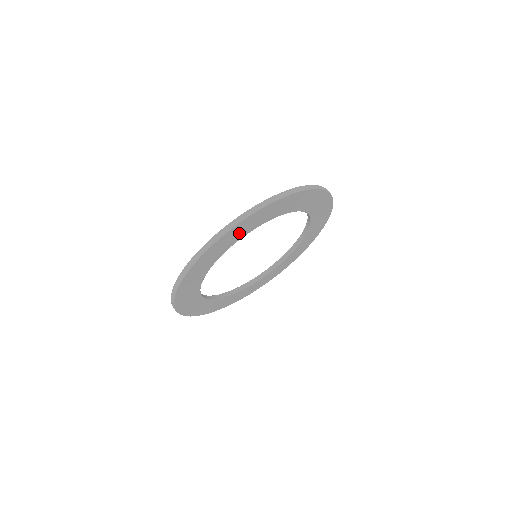
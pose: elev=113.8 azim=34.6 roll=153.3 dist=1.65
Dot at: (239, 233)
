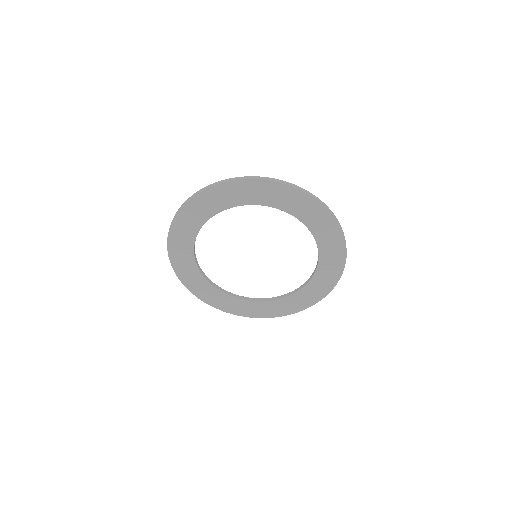
Dot at: (188, 228)
